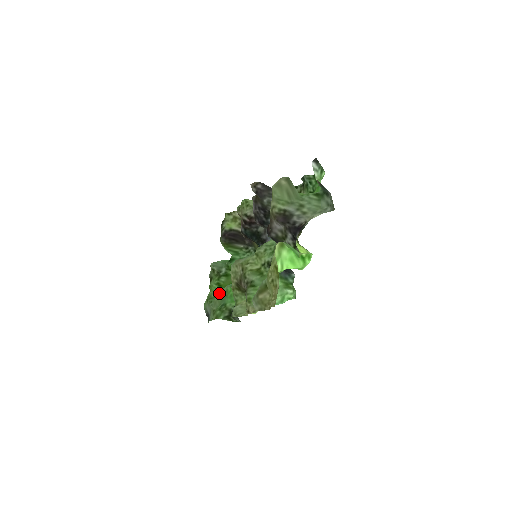
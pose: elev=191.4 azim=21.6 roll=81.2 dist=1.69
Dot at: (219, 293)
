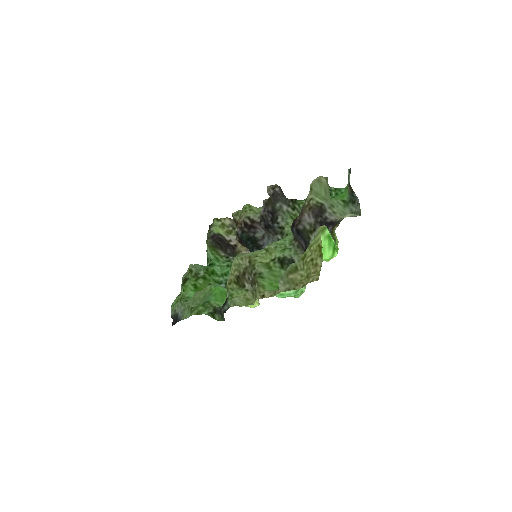
Dot at: (200, 291)
